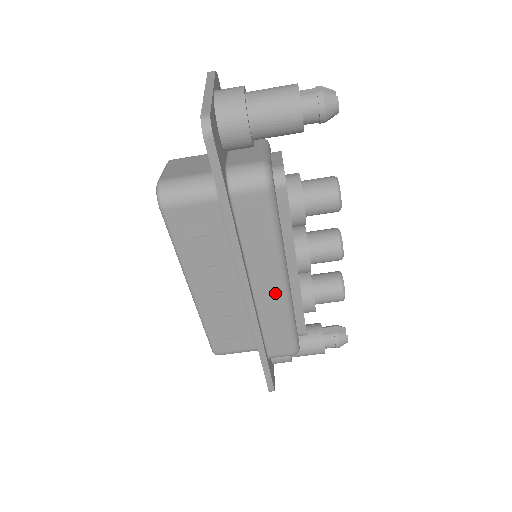
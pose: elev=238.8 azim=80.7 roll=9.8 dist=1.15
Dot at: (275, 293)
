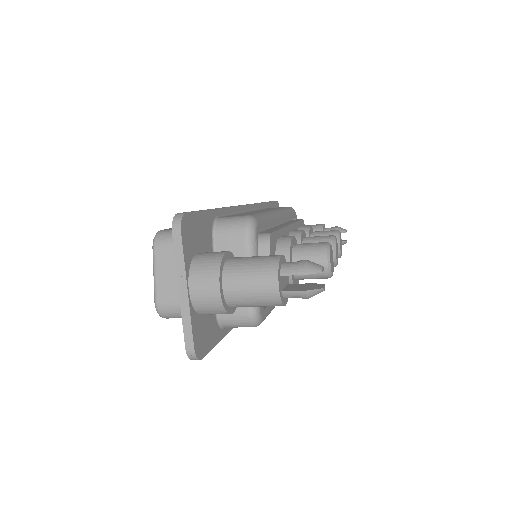
Dot at: occluded
